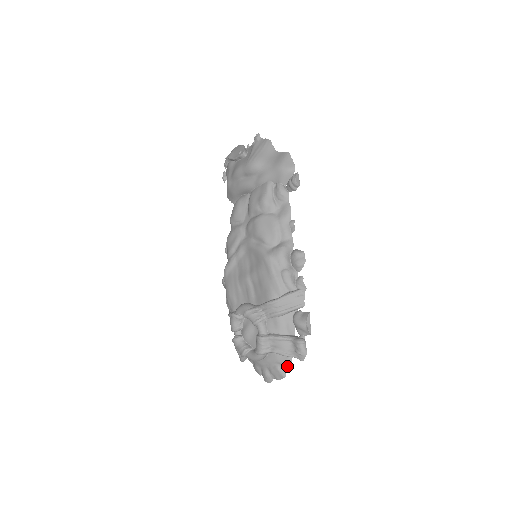
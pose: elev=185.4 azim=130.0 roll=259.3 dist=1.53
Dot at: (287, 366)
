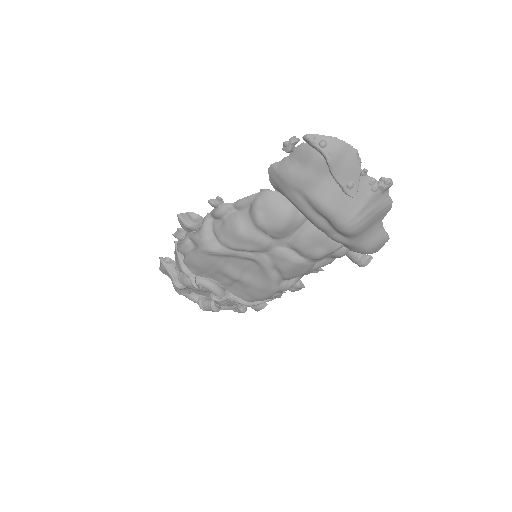
Dot at: occluded
